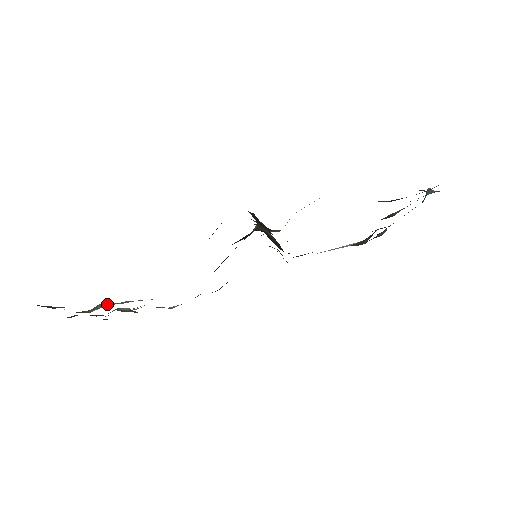
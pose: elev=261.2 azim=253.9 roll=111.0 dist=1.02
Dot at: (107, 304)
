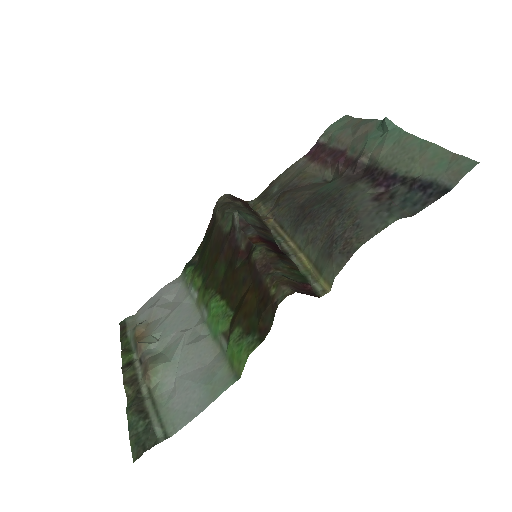
Dot at: (156, 371)
